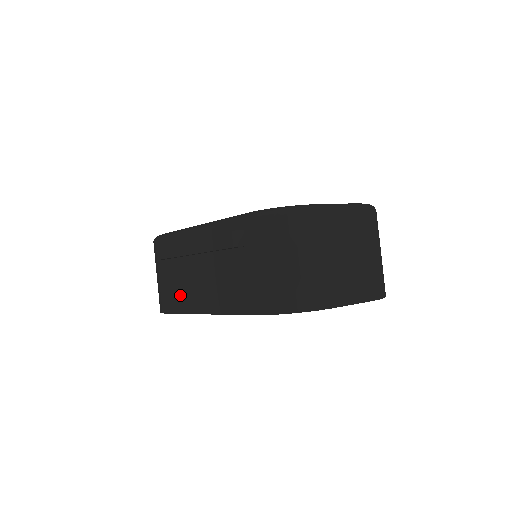
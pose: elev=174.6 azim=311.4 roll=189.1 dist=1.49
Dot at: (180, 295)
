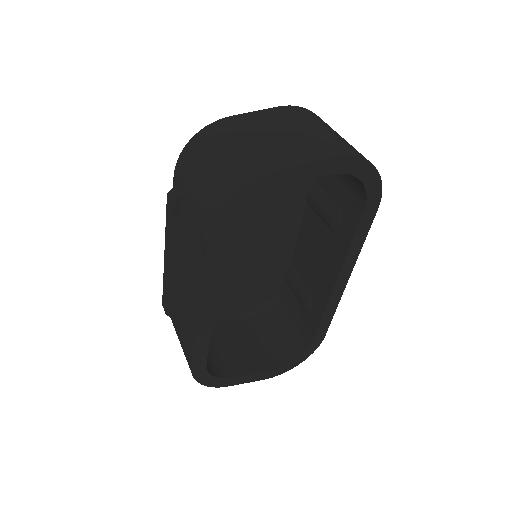
Dot at: (187, 327)
